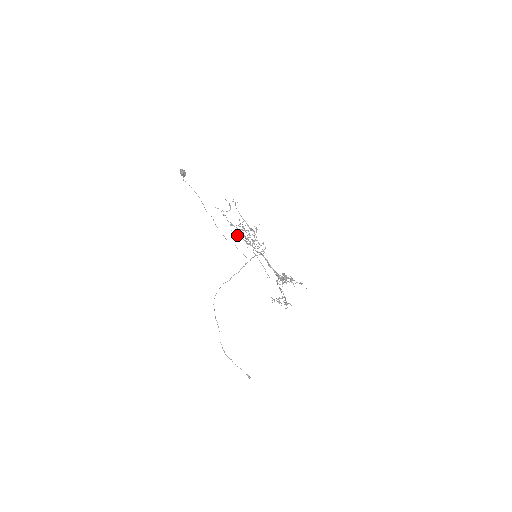
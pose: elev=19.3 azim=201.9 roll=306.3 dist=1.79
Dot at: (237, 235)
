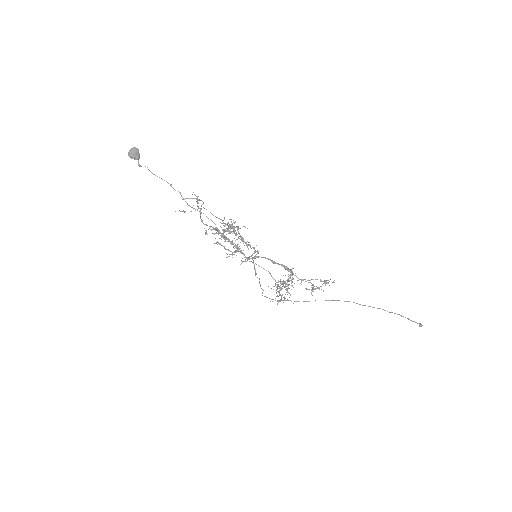
Dot at: (224, 237)
